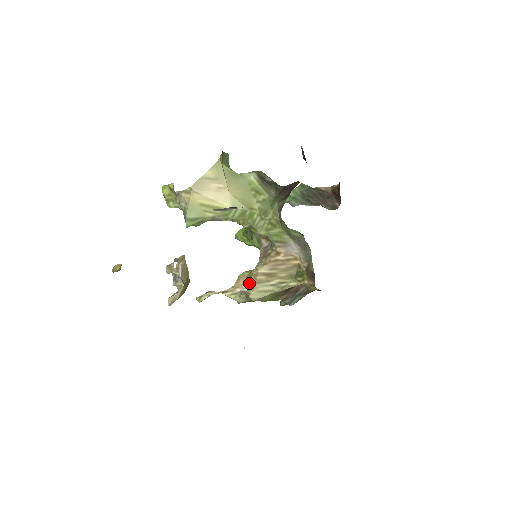
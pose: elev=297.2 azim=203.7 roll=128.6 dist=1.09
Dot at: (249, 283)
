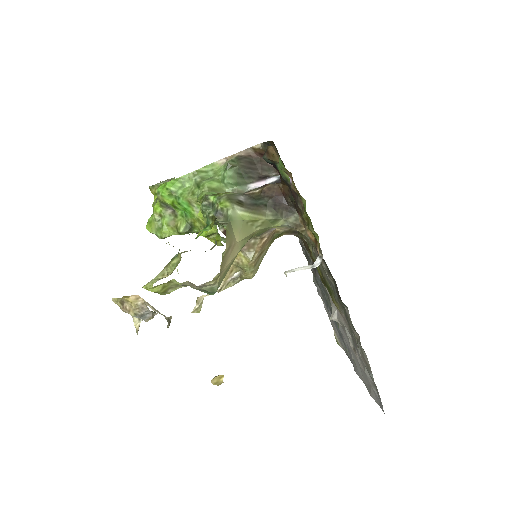
Dot at: (237, 269)
